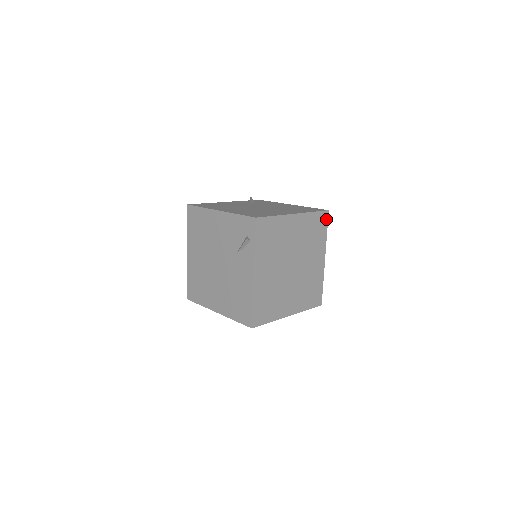
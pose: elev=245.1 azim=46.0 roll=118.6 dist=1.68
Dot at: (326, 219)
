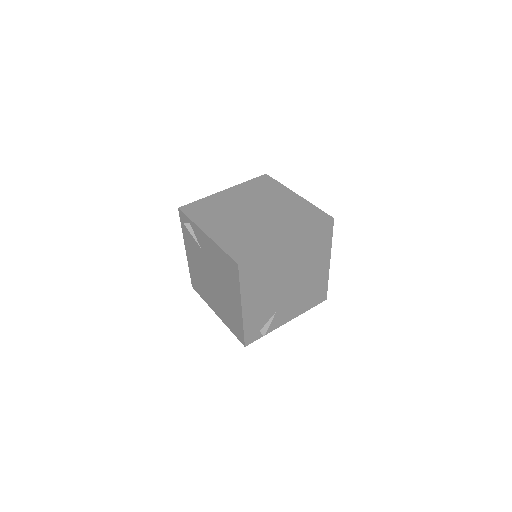
Dot at: (269, 178)
